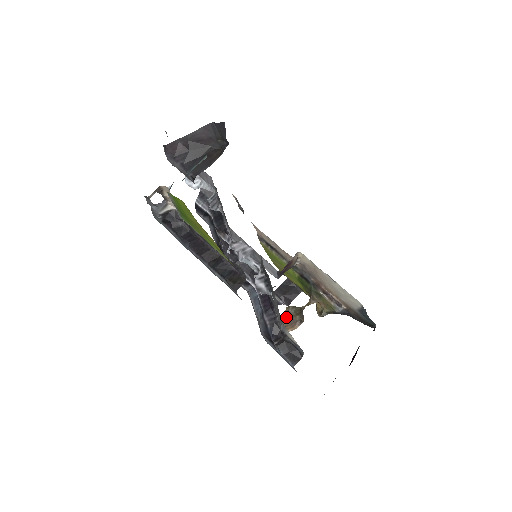
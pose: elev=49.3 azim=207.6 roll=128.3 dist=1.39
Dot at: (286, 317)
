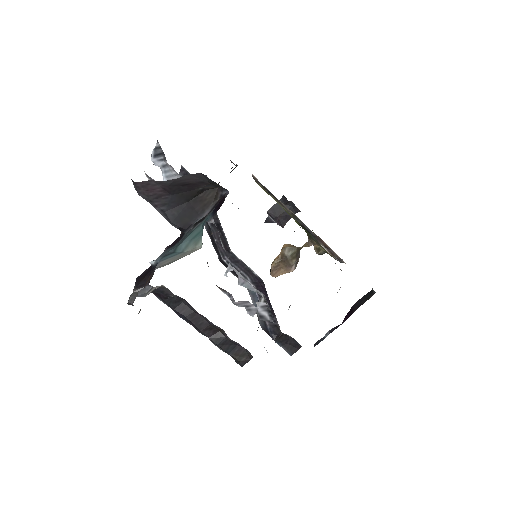
Dot at: (281, 260)
